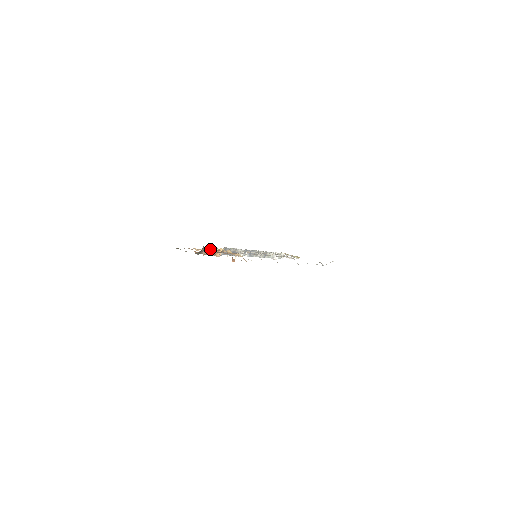
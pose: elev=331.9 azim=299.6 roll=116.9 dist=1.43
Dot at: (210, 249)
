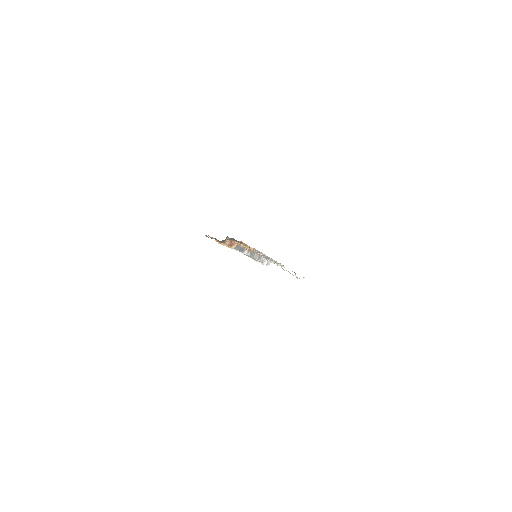
Dot at: occluded
